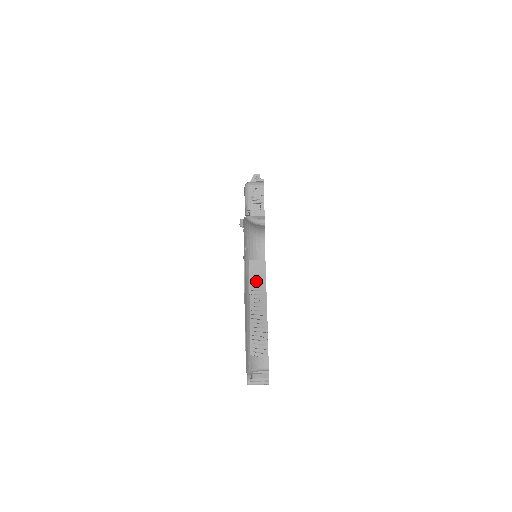
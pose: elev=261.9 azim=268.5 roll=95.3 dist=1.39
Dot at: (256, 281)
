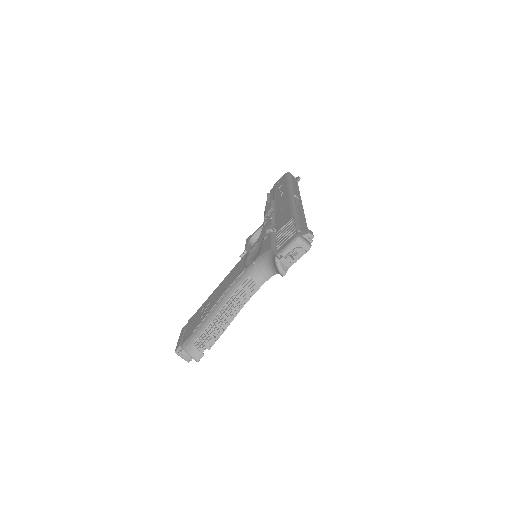
Dot at: (241, 296)
